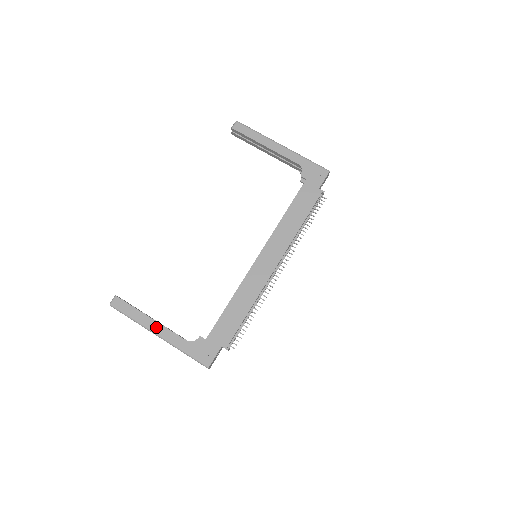
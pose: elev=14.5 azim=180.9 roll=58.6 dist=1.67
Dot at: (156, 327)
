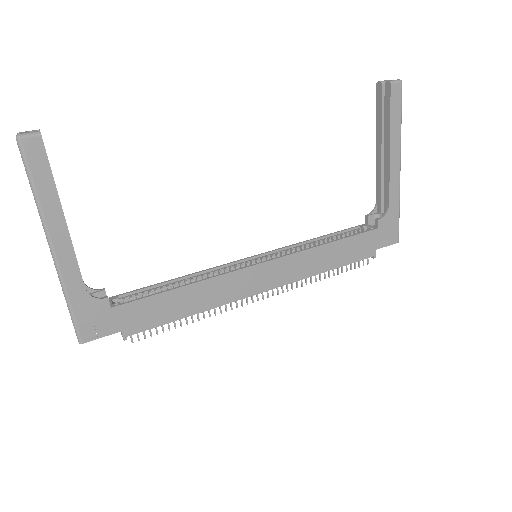
Dot at: (60, 237)
